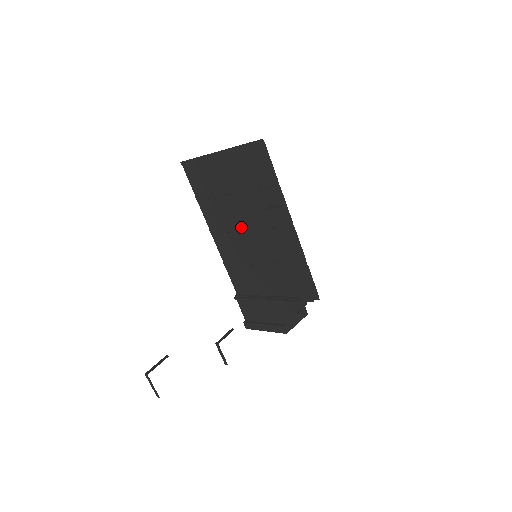
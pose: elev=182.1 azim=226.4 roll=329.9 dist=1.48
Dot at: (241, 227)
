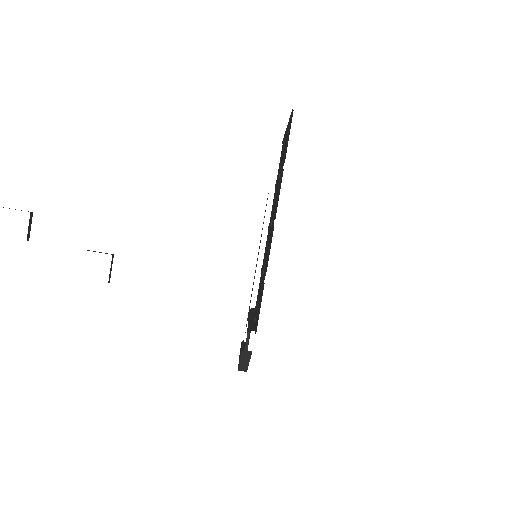
Dot at: occluded
